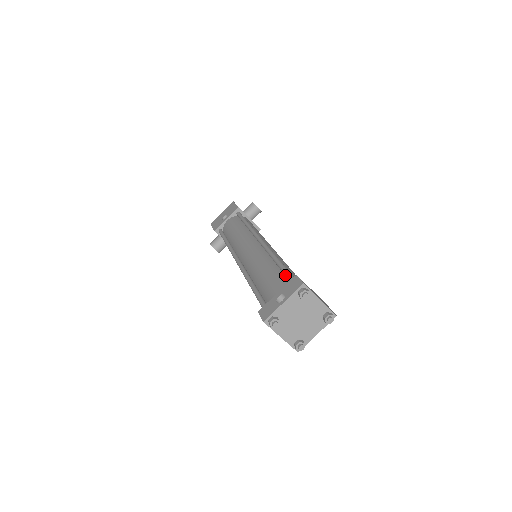
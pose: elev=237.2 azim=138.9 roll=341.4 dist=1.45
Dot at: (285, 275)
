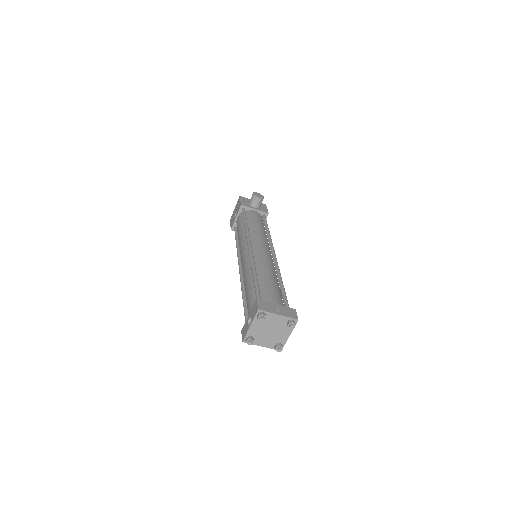
Dot at: (255, 294)
